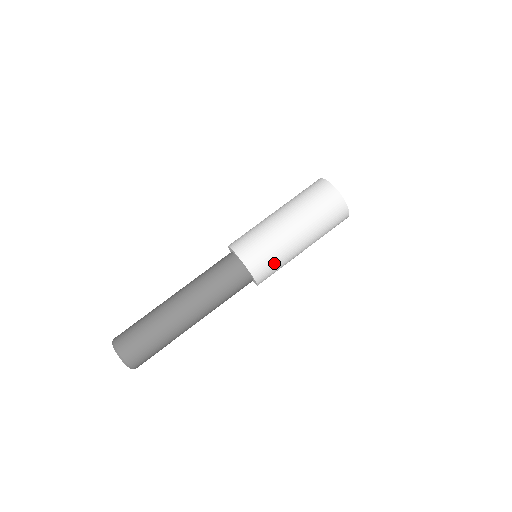
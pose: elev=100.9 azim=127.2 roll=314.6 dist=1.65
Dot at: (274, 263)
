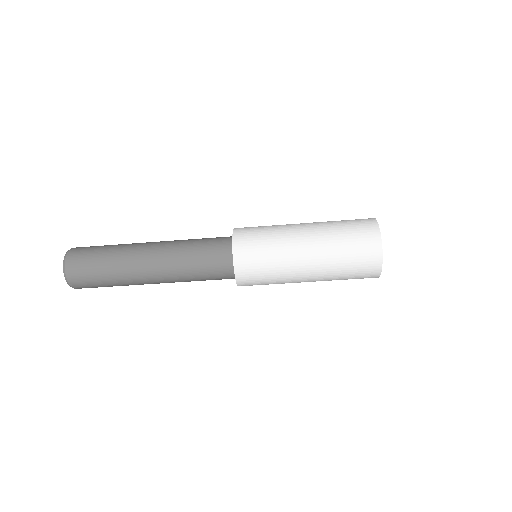
Dot at: occluded
